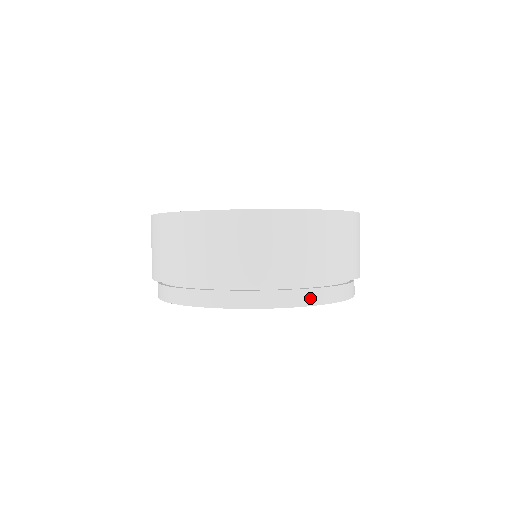
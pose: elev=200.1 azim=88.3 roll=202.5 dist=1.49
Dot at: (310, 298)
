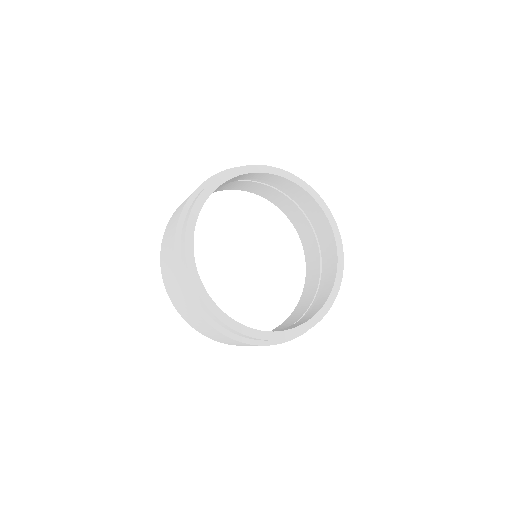
Dot at: occluded
